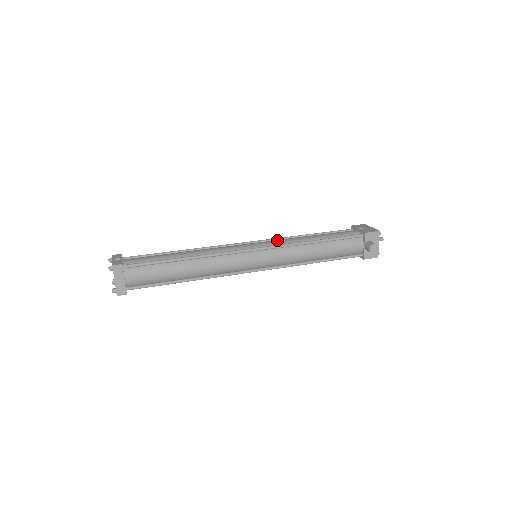
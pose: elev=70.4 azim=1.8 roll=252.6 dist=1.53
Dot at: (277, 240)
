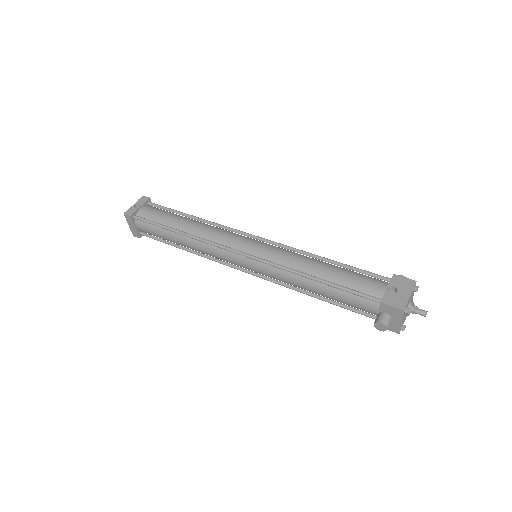
Dot at: (279, 252)
